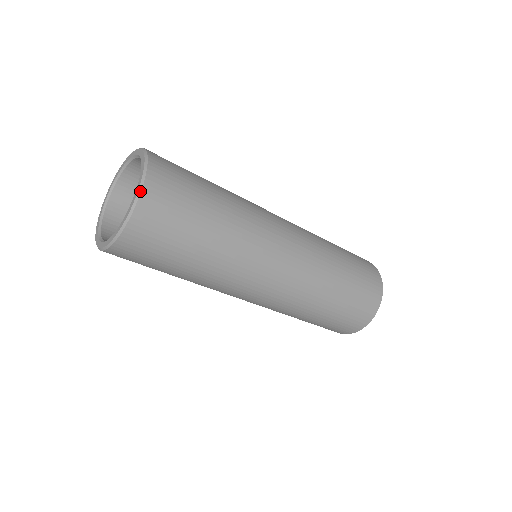
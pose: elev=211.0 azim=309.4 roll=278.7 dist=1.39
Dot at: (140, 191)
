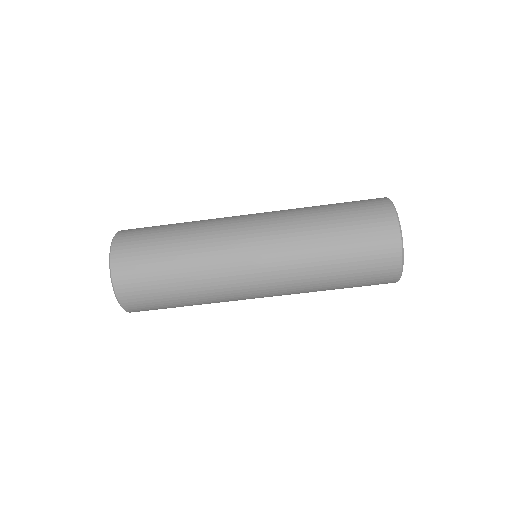
Dot at: (110, 249)
